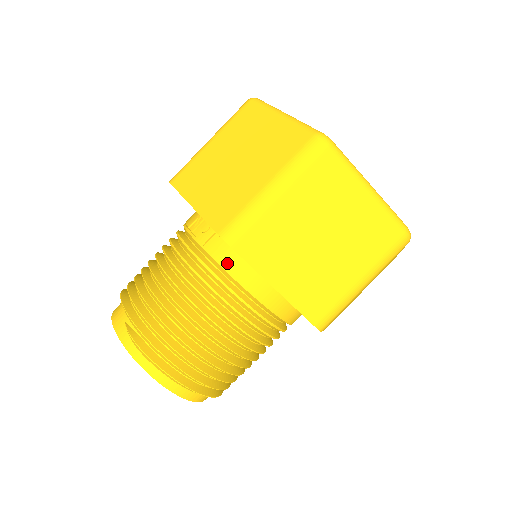
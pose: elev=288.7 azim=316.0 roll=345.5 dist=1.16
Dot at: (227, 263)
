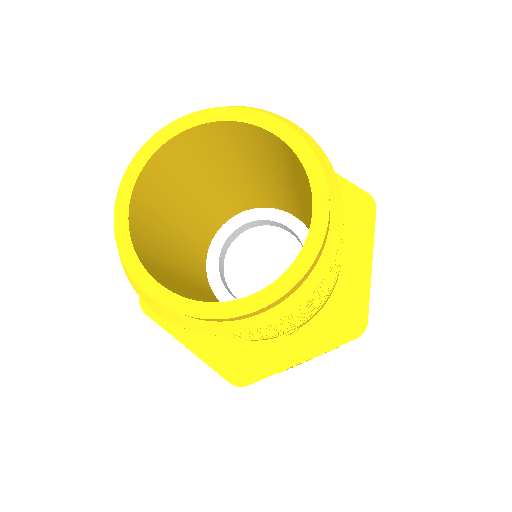
Dot at: occluded
